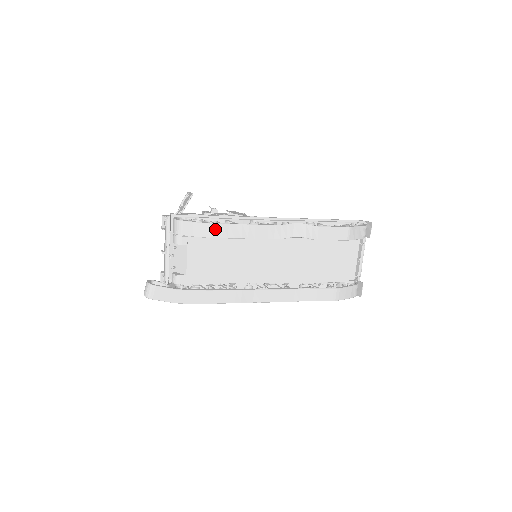
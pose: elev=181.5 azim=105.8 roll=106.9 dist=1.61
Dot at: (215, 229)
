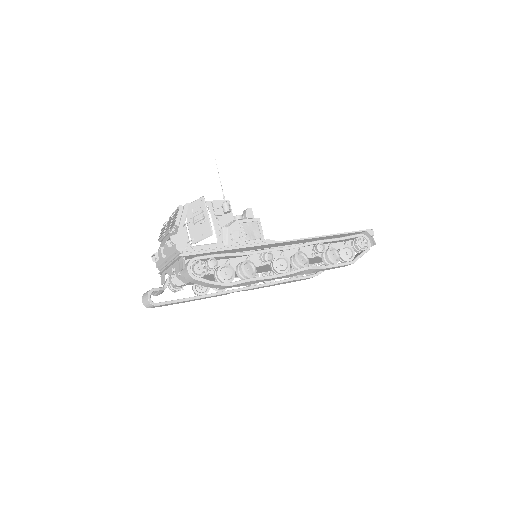
Dot at: (230, 286)
